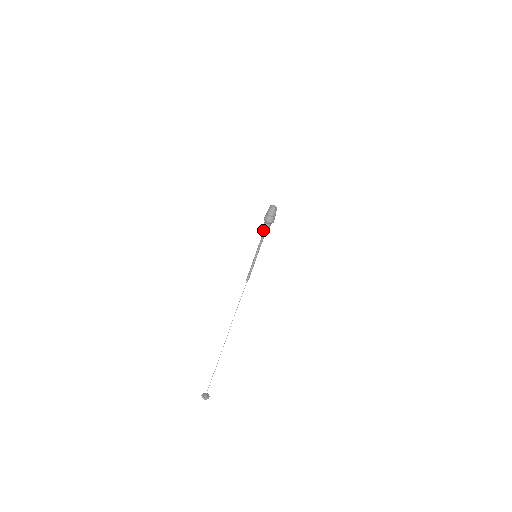
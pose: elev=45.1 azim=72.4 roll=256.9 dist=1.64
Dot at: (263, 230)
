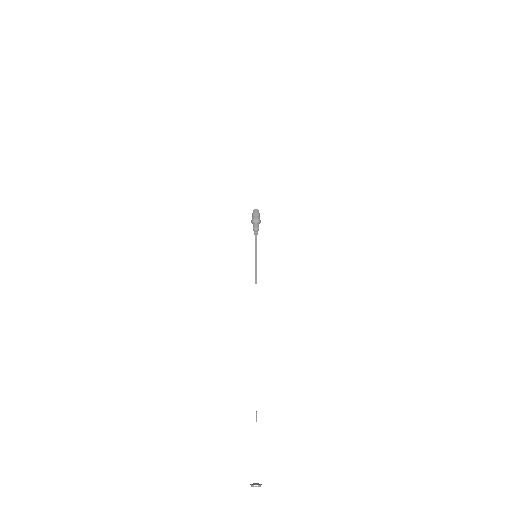
Dot at: (254, 231)
